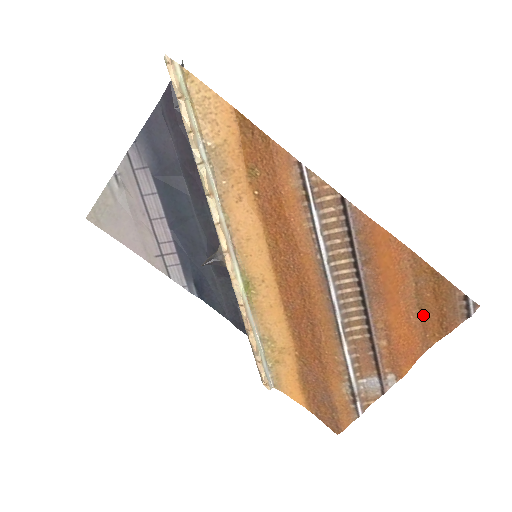
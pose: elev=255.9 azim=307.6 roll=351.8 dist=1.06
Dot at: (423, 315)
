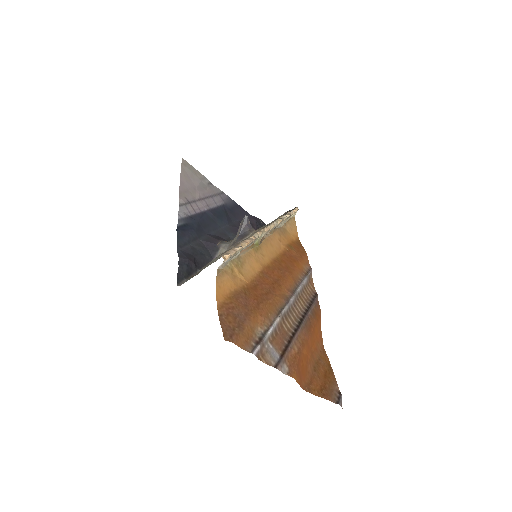
Dot at: (314, 374)
